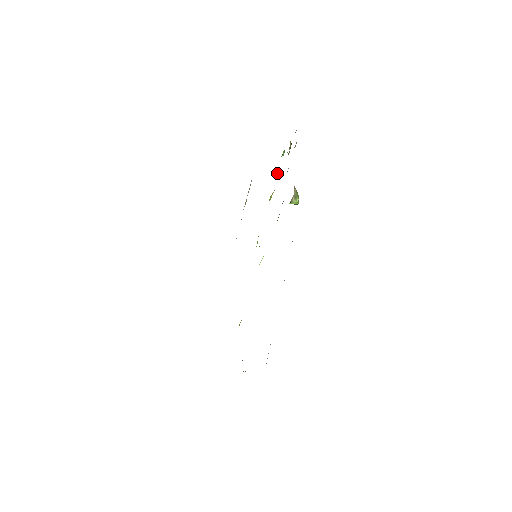
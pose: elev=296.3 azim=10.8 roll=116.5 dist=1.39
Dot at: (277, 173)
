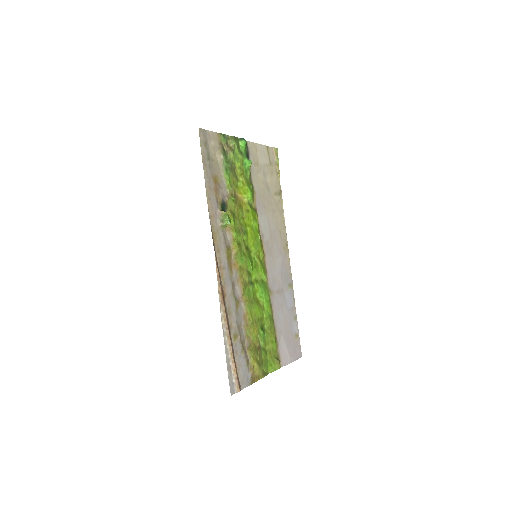
Dot at: (248, 165)
